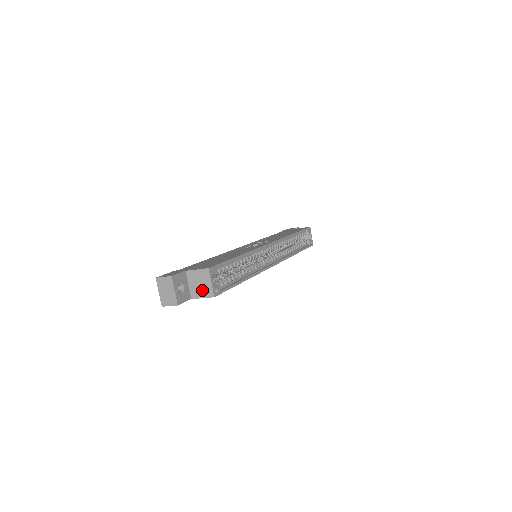
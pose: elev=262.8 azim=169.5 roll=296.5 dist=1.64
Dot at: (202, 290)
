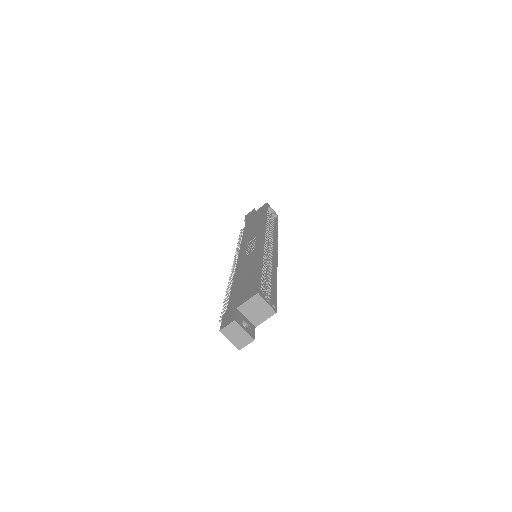
Dot at: (262, 314)
